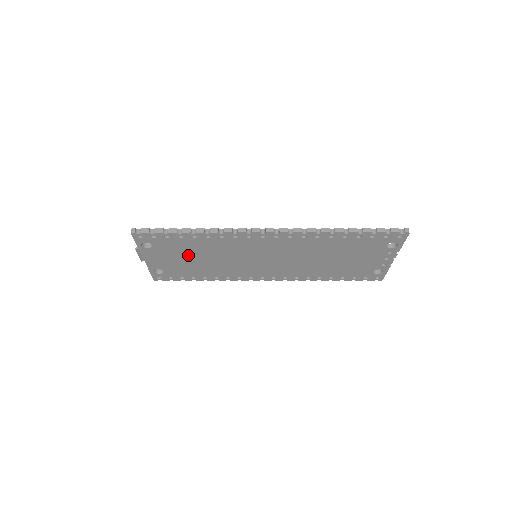
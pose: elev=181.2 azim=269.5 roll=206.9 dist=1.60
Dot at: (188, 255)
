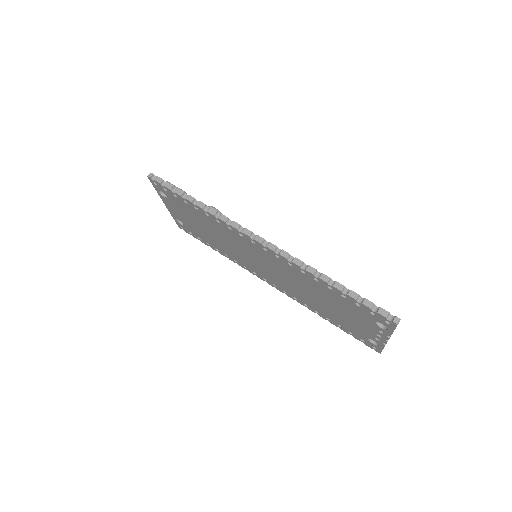
Dot at: (197, 221)
